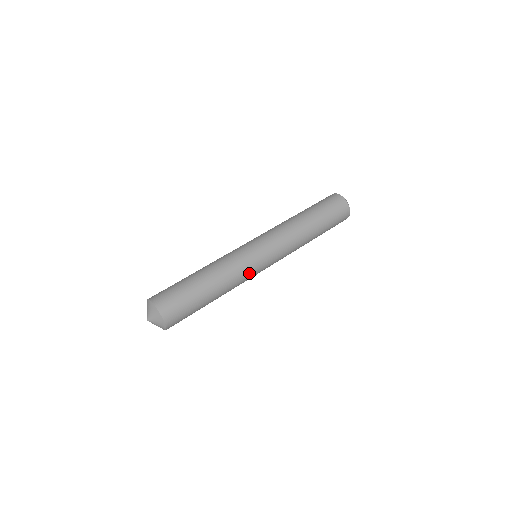
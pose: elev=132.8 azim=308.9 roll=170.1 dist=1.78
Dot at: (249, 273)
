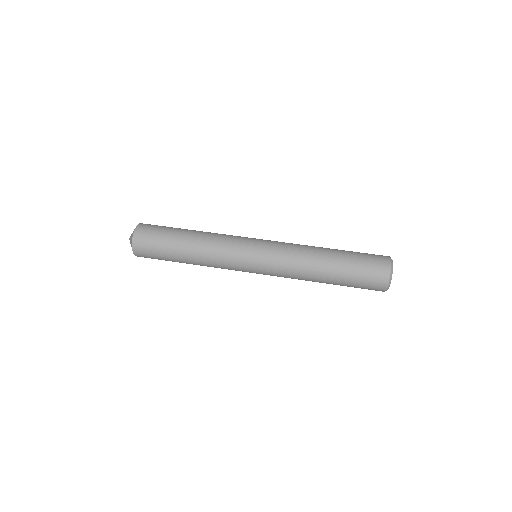
Dot at: (231, 256)
